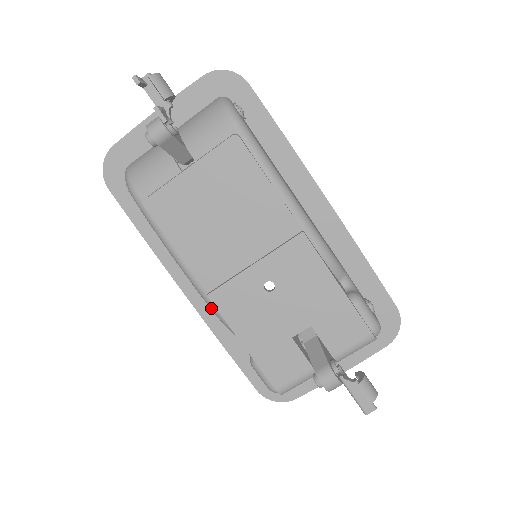
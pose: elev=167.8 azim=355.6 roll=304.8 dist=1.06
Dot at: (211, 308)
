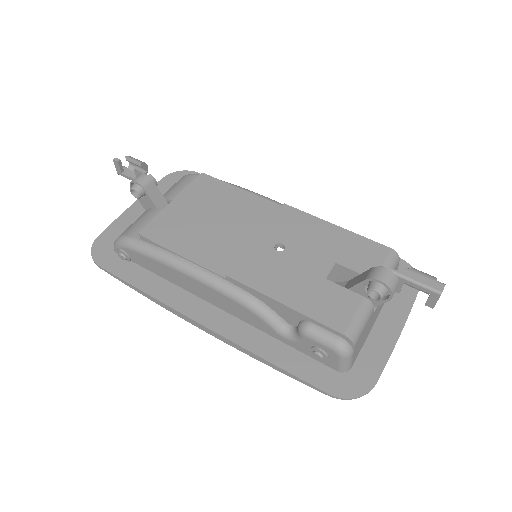
Dot at: (235, 296)
